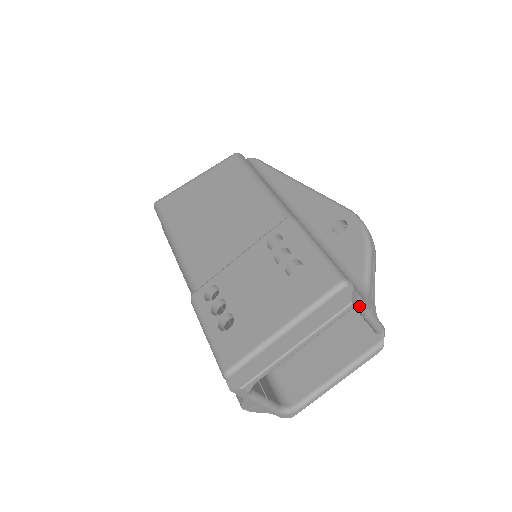
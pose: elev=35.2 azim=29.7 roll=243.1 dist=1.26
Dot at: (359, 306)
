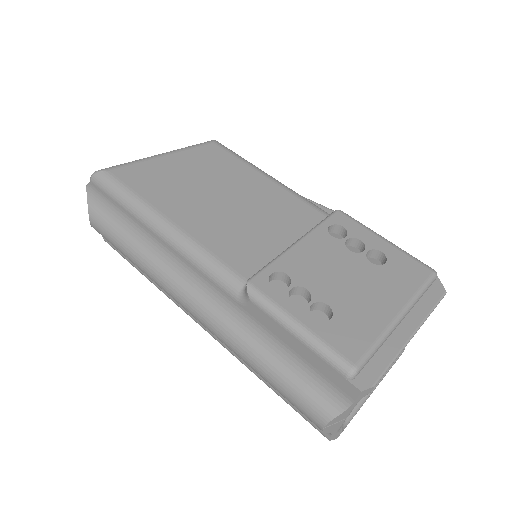
Dot at: occluded
